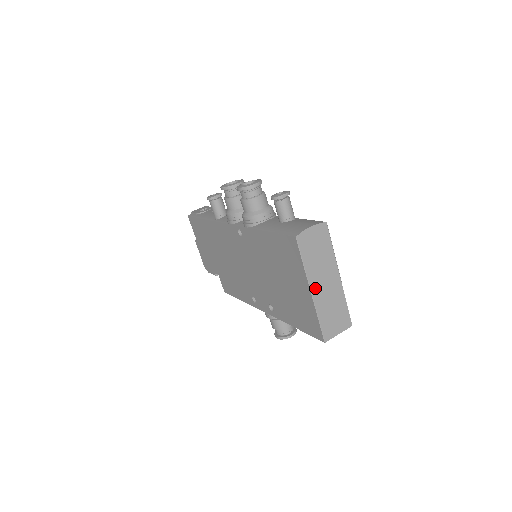
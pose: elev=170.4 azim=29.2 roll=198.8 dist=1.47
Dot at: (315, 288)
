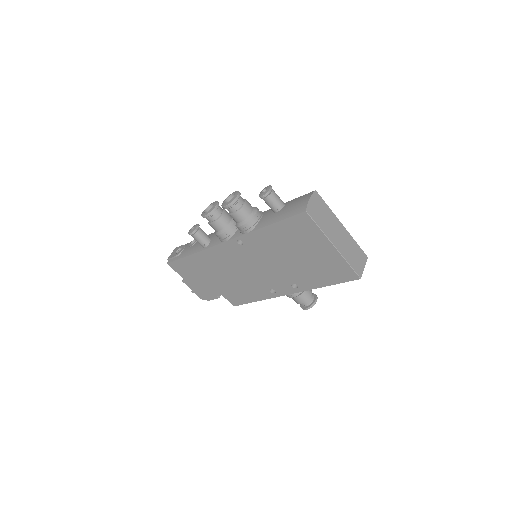
Dot at: (335, 242)
